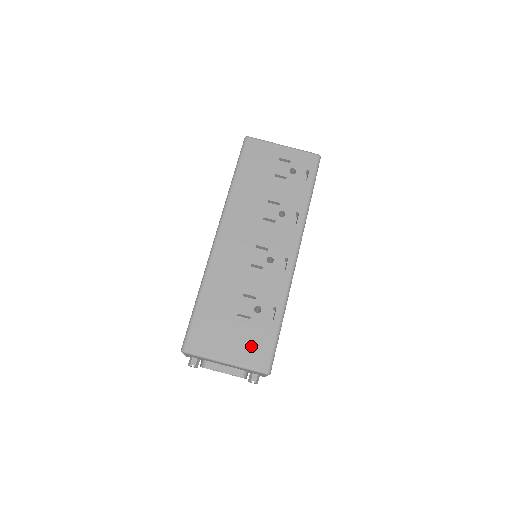
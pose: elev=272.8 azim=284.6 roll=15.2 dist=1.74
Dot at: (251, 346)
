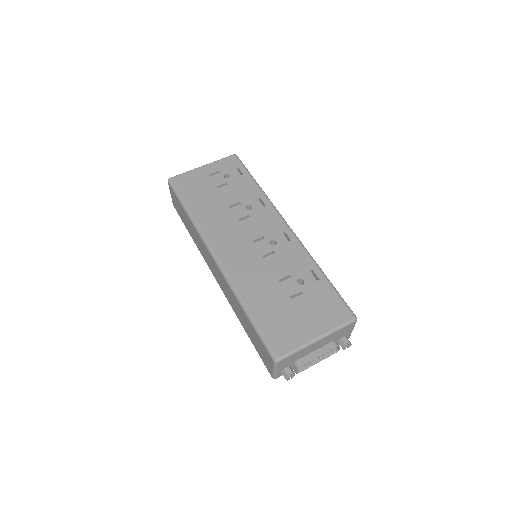
Dot at: (323, 311)
